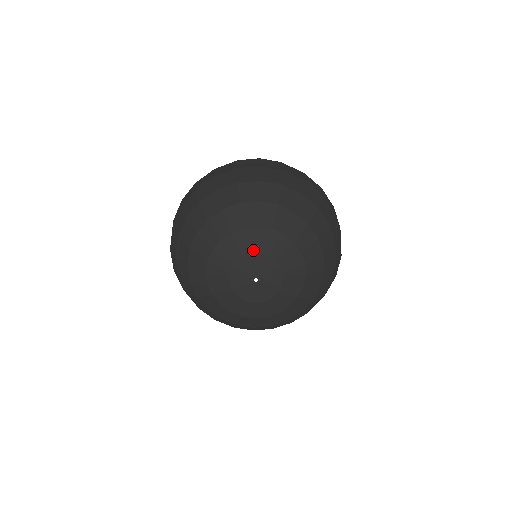
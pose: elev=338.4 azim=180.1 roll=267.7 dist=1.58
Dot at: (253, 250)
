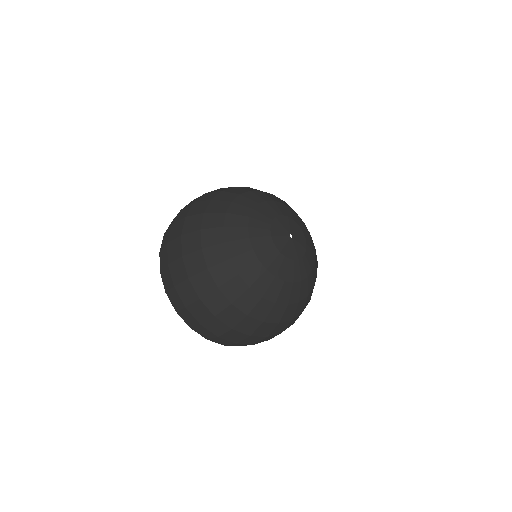
Dot at: (290, 216)
